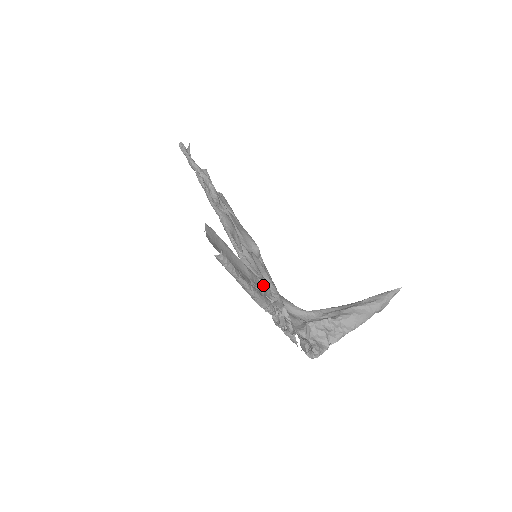
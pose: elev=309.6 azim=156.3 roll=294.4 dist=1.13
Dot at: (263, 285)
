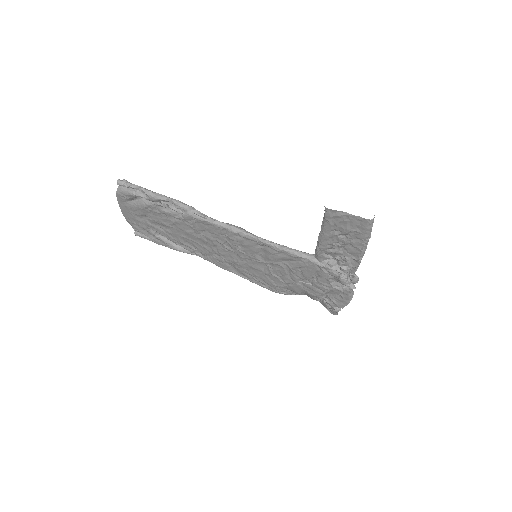
Dot at: (300, 268)
